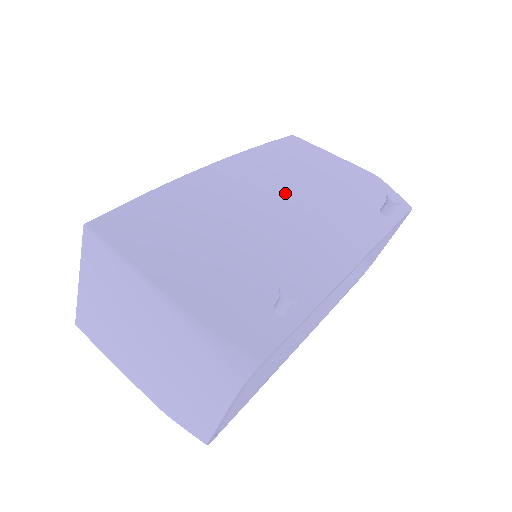
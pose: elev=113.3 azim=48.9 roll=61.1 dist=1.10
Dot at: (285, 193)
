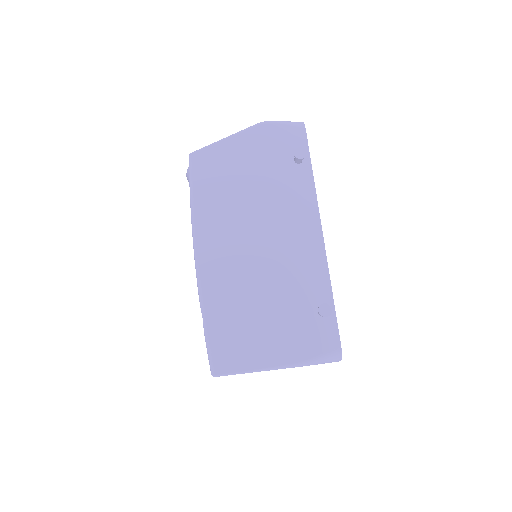
Dot at: (246, 226)
